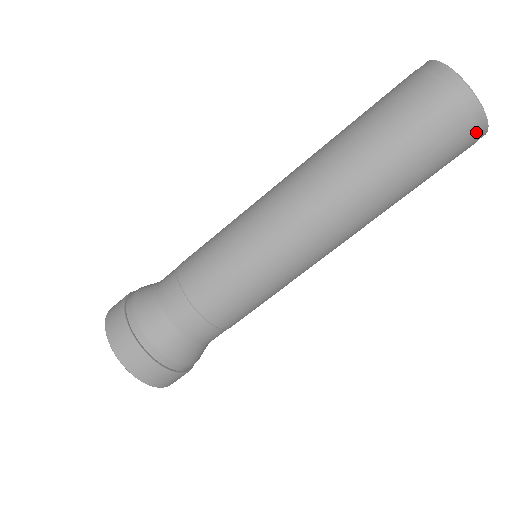
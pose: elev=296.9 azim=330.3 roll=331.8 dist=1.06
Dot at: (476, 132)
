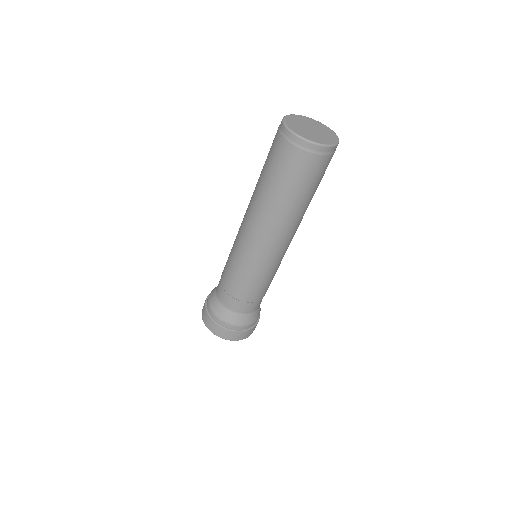
Dot at: (312, 152)
